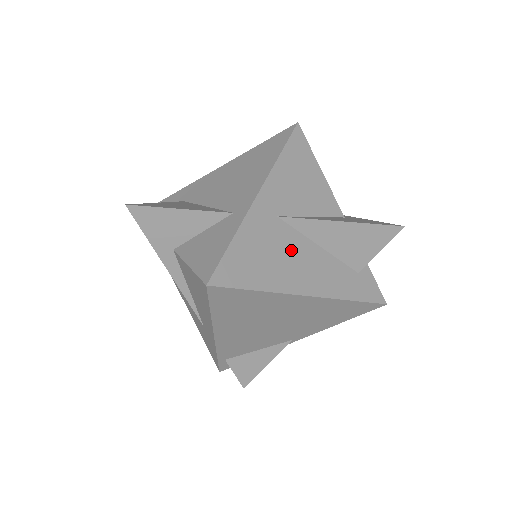
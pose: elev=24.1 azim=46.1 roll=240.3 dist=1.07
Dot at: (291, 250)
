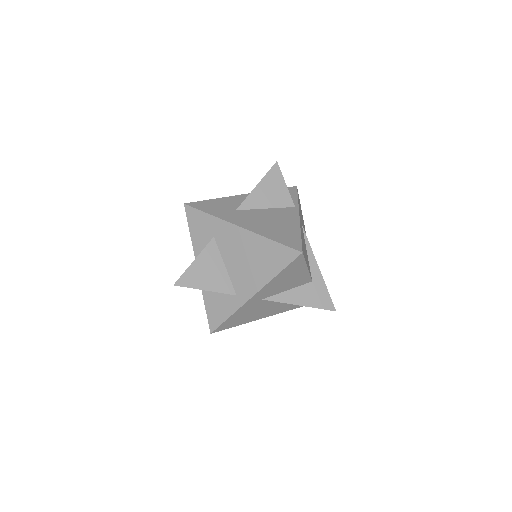
Dot at: (265, 307)
